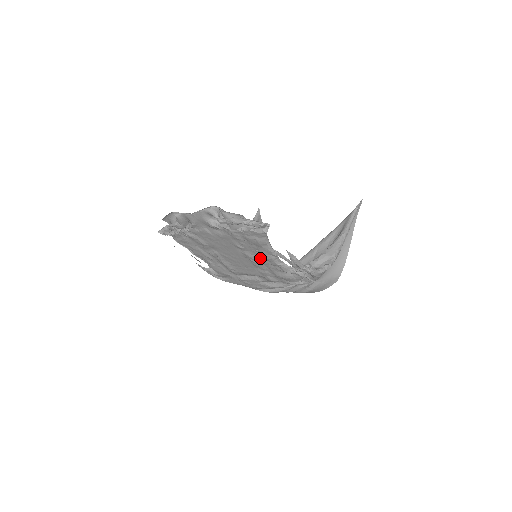
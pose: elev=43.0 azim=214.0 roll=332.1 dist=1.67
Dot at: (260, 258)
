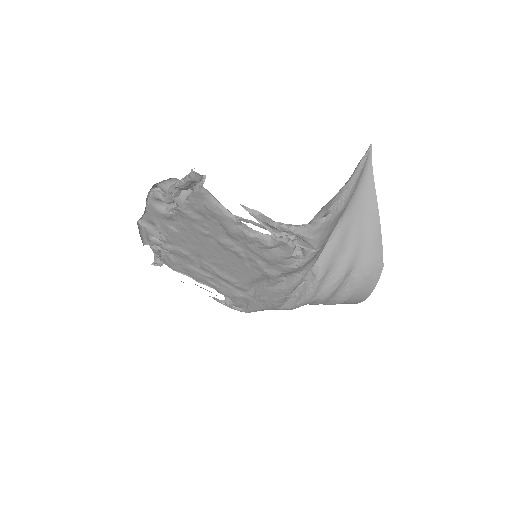
Dot at: (235, 240)
